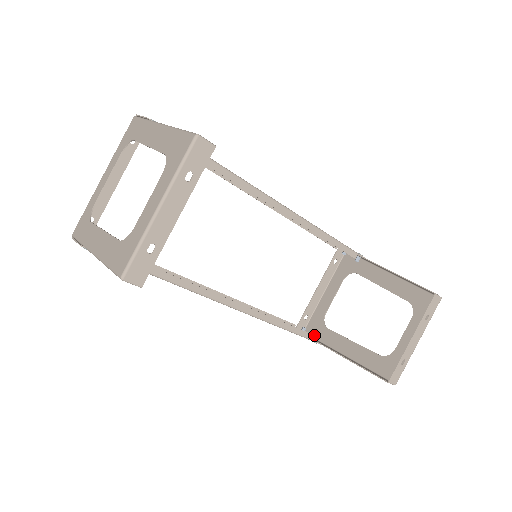
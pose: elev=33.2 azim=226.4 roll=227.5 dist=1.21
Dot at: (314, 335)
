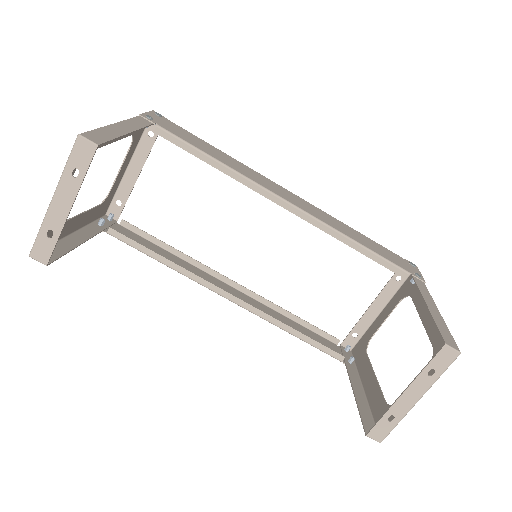
Dot at: (344, 356)
